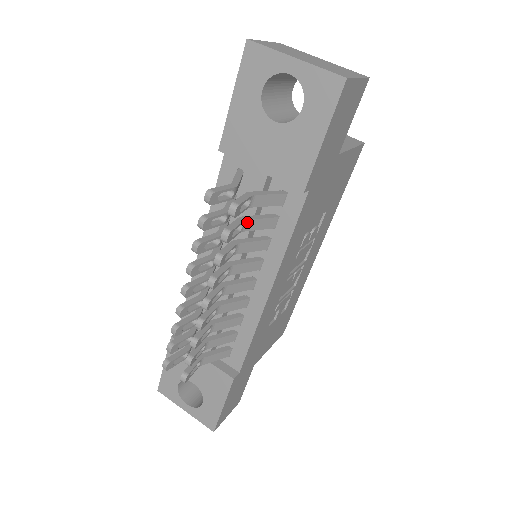
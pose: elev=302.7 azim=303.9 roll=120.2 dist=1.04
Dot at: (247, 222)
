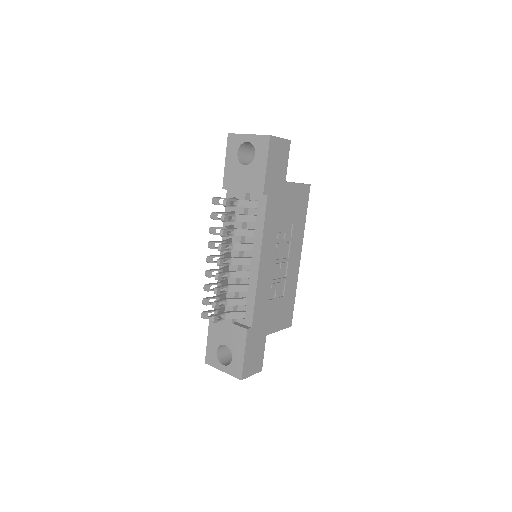
Dot at: (237, 216)
